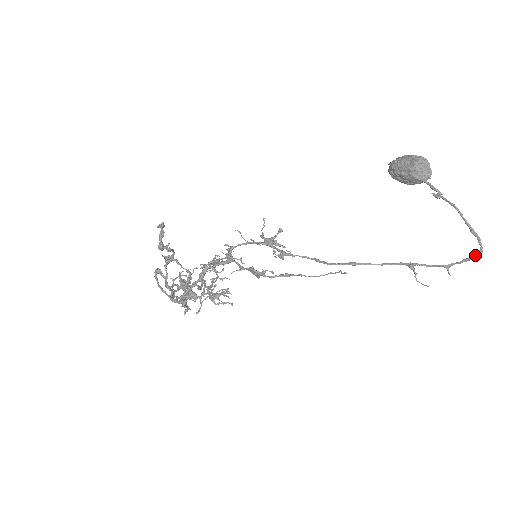
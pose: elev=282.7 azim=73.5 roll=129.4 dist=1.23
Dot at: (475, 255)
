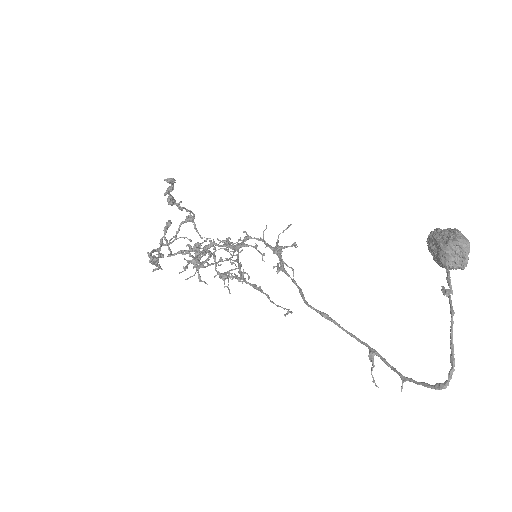
Dot at: (436, 385)
